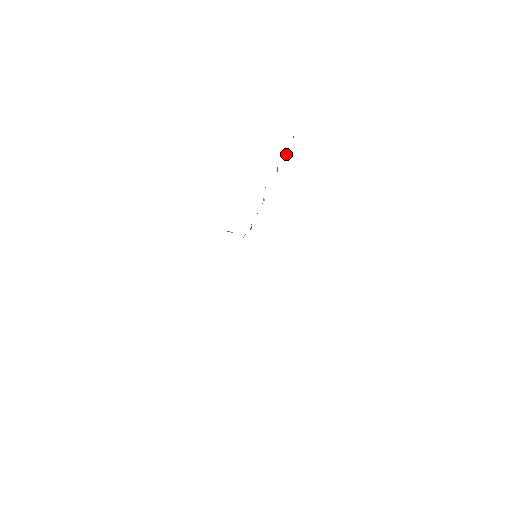
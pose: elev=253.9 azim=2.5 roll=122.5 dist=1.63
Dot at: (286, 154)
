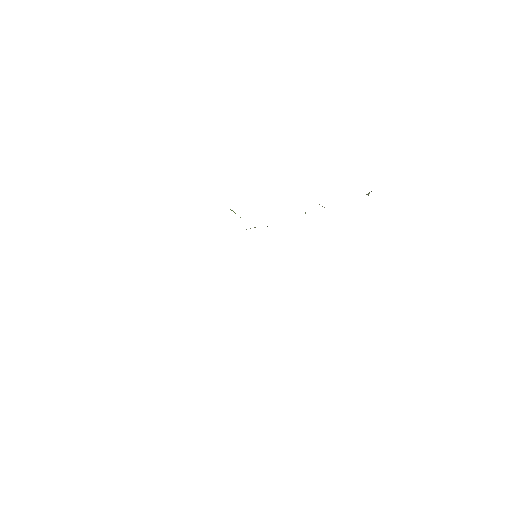
Dot at: (369, 193)
